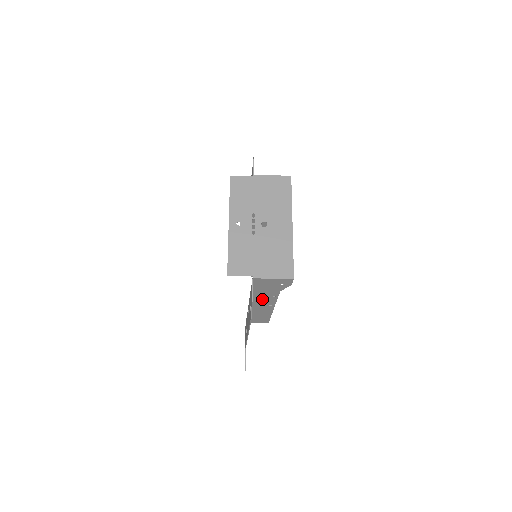
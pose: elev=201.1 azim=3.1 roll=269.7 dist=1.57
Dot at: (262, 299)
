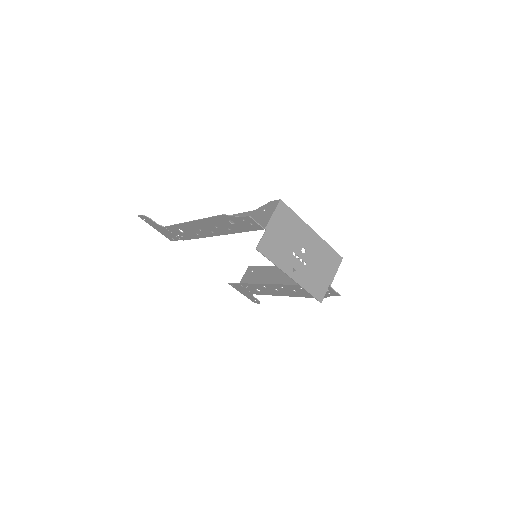
Dot at: occluded
